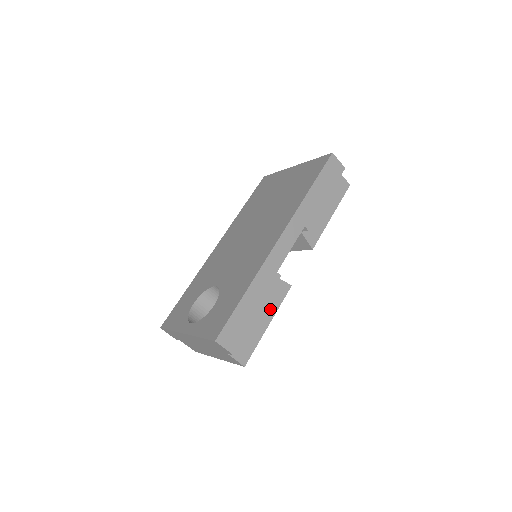
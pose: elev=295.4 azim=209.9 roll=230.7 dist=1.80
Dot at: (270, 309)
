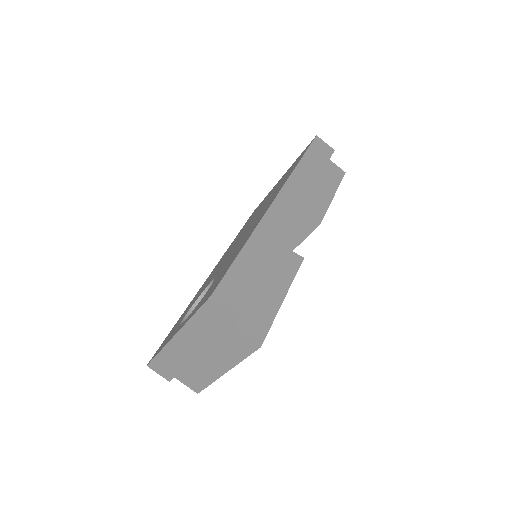
Dot at: (282, 280)
